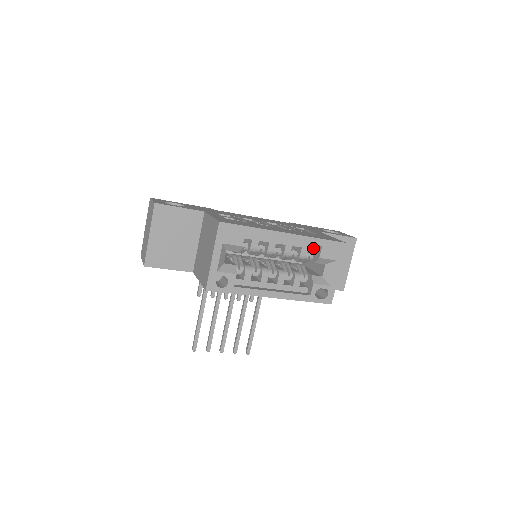
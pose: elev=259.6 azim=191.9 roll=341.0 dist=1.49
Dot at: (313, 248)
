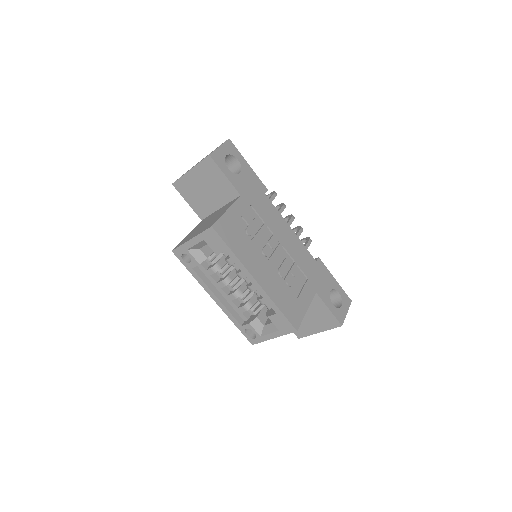
Dot at: occluded
